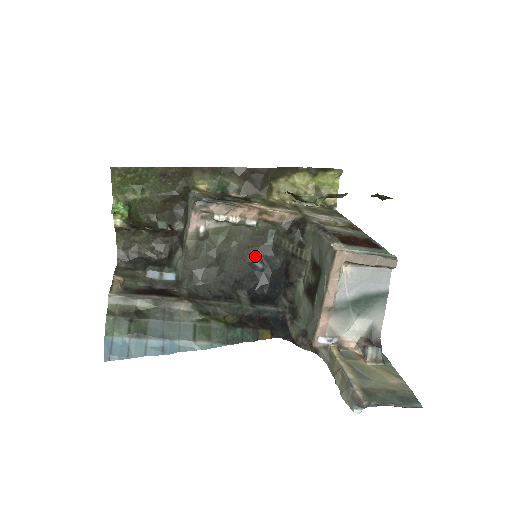
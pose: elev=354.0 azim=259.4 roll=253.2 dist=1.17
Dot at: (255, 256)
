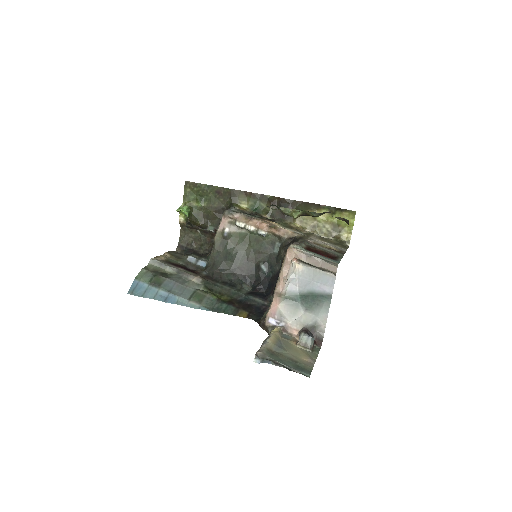
Dot at: (263, 261)
